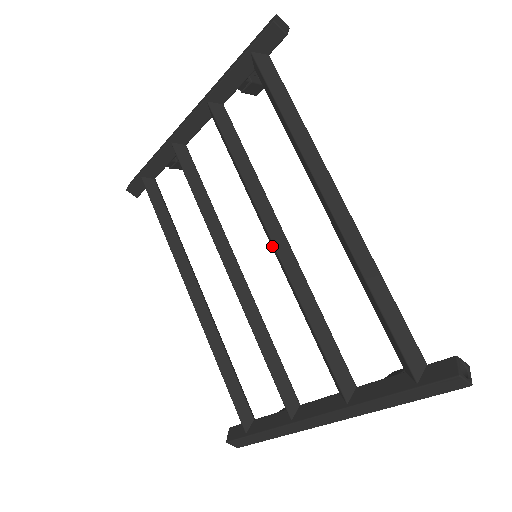
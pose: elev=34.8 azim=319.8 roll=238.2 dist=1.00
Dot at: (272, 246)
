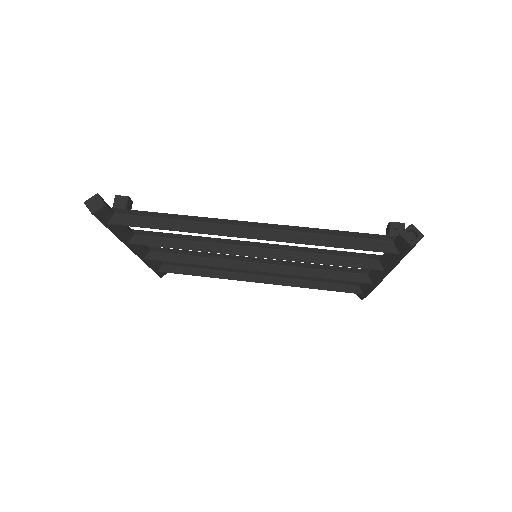
Dot at: occluded
